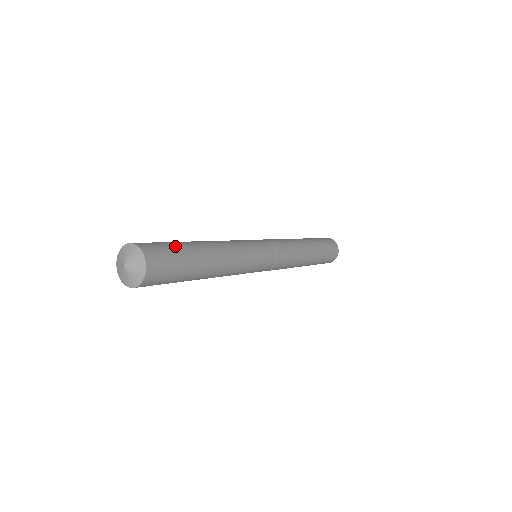
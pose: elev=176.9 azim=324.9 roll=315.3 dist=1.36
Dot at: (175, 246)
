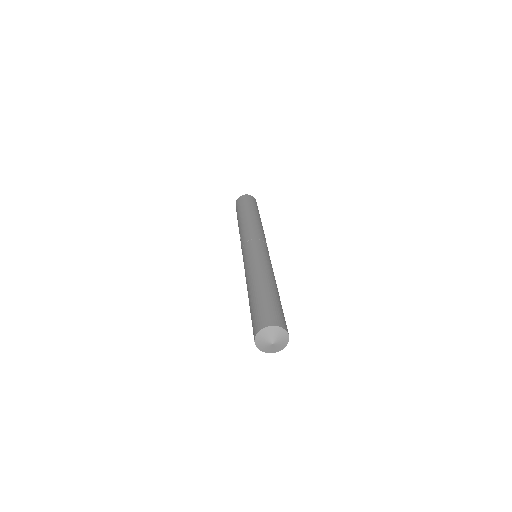
Dot at: occluded
